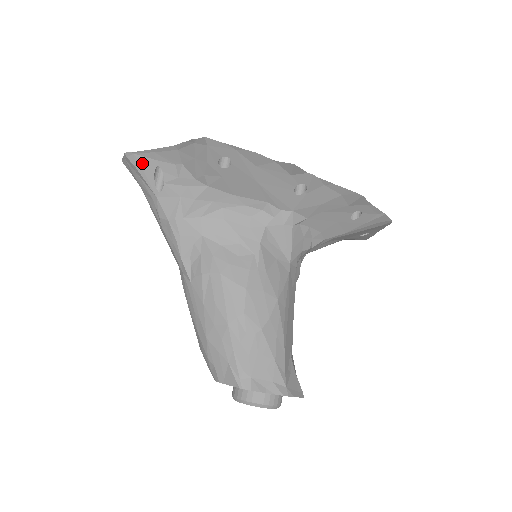
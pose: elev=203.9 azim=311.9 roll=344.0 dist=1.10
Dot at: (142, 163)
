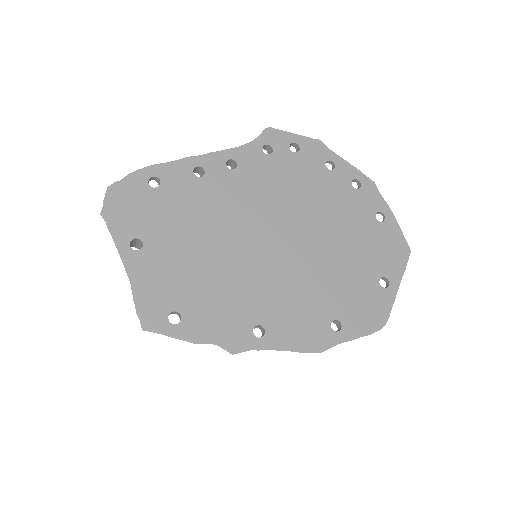
Dot at: occluded
